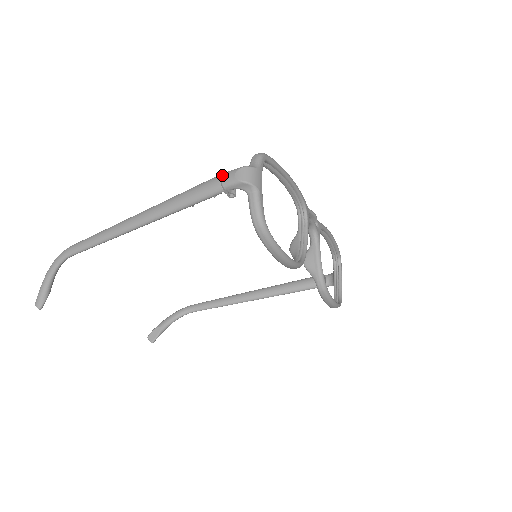
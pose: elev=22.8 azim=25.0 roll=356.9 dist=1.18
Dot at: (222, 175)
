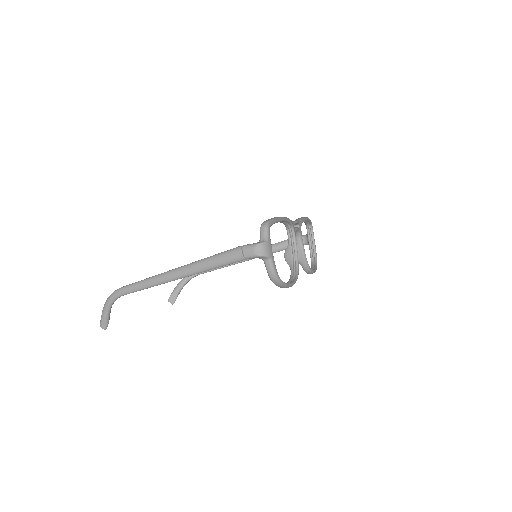
Dot at: (243, 249)
